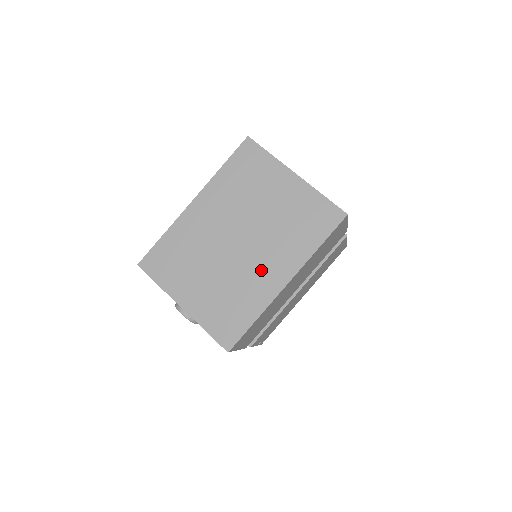
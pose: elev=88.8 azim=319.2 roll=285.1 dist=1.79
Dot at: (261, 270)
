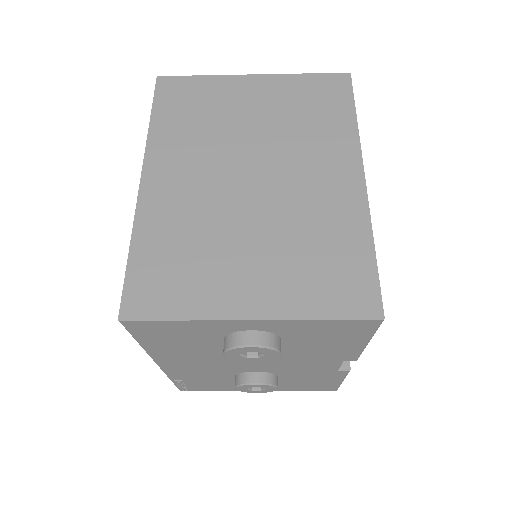
Dot at: (316, 186)
